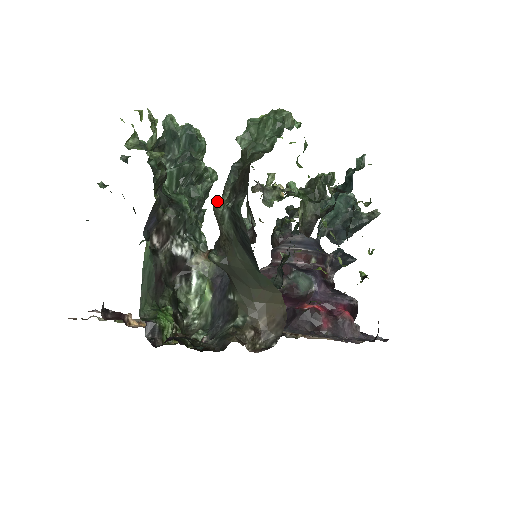
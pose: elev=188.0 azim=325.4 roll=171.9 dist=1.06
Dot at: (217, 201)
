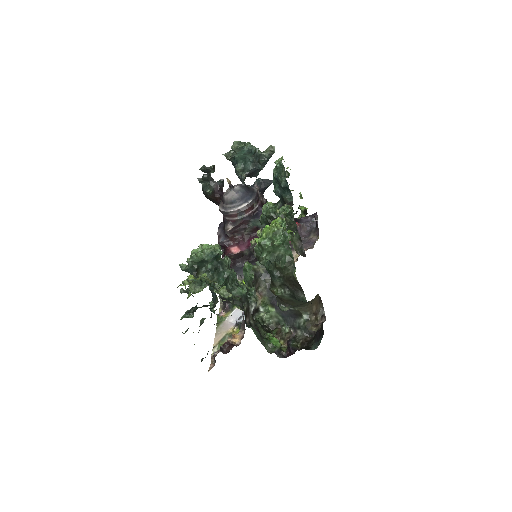
Dot at: (276, 292)
